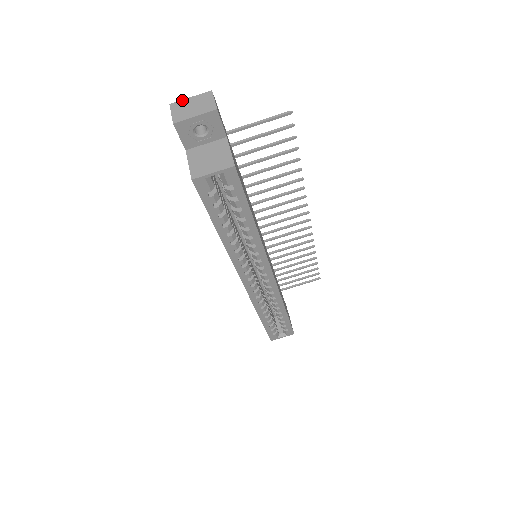
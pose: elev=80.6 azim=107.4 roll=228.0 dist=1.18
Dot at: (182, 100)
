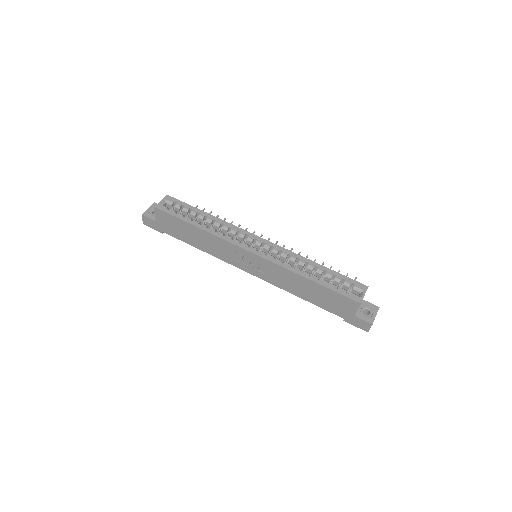
Dot at: occluded
